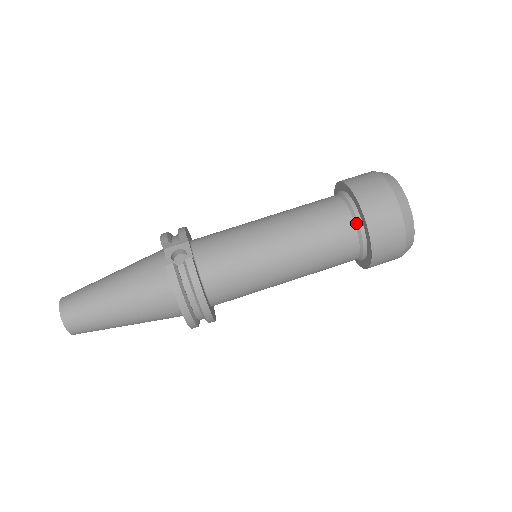
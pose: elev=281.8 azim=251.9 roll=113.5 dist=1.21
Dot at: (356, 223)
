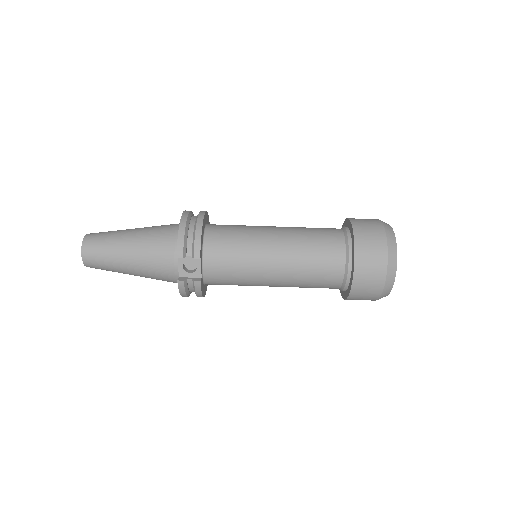
Dot at: (343, 285)
